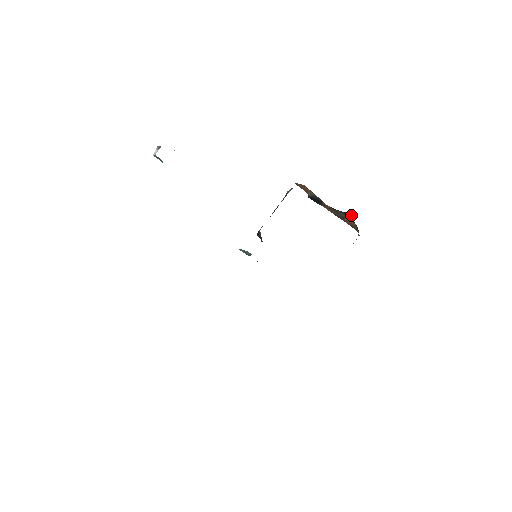
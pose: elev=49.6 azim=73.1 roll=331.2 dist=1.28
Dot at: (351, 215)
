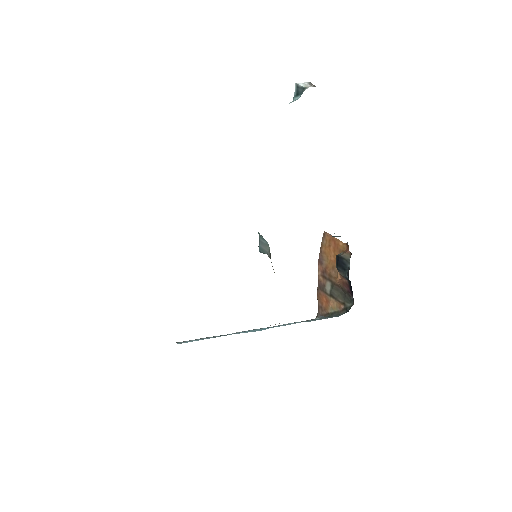
Dot at: (353, 302)
